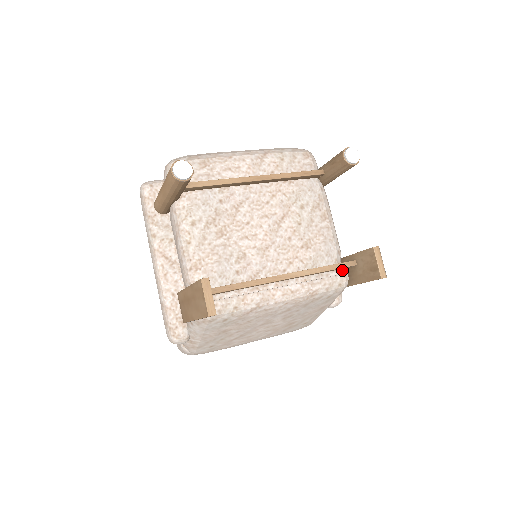
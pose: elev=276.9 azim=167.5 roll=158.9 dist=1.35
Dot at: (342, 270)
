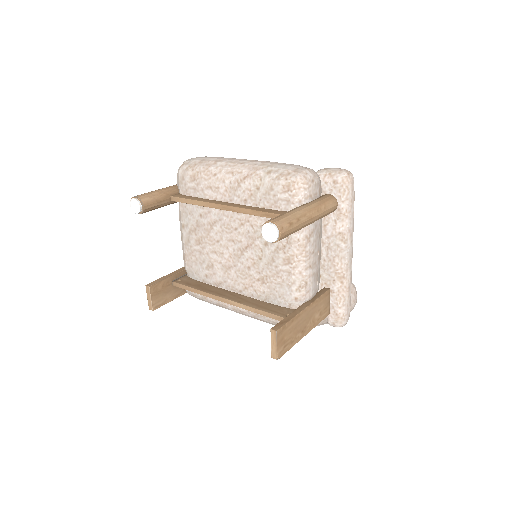
Dot at: occluded
